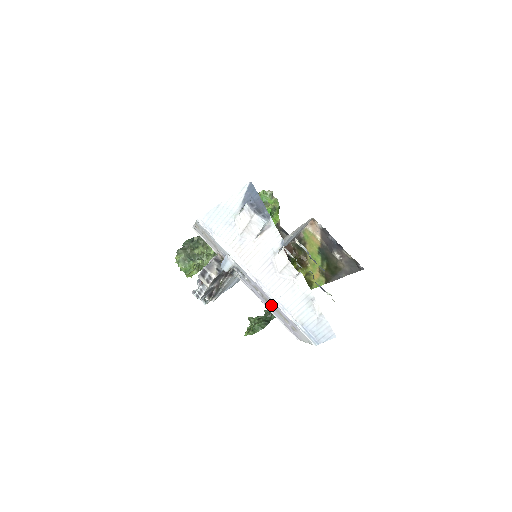
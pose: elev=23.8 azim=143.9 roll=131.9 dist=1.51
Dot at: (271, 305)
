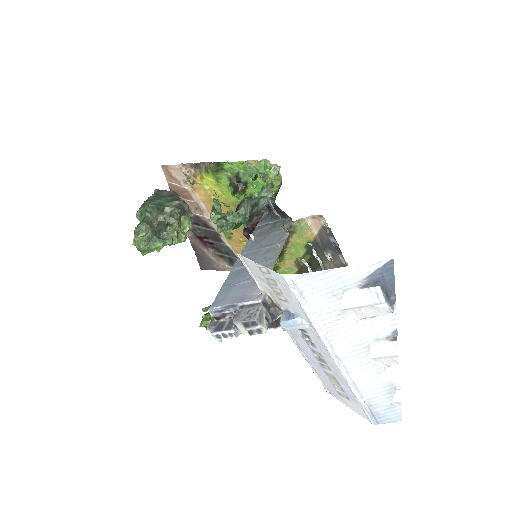
Dot at: (327, 371)
